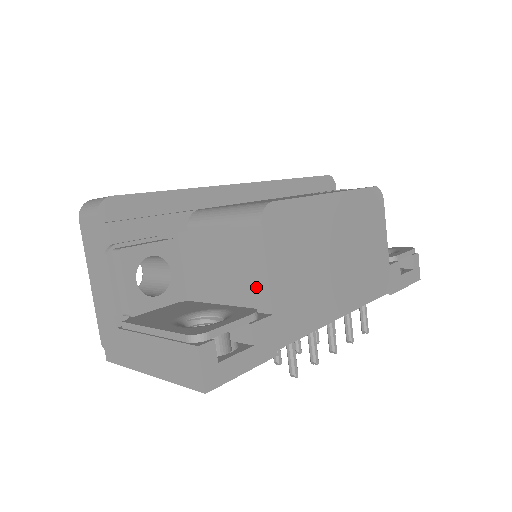
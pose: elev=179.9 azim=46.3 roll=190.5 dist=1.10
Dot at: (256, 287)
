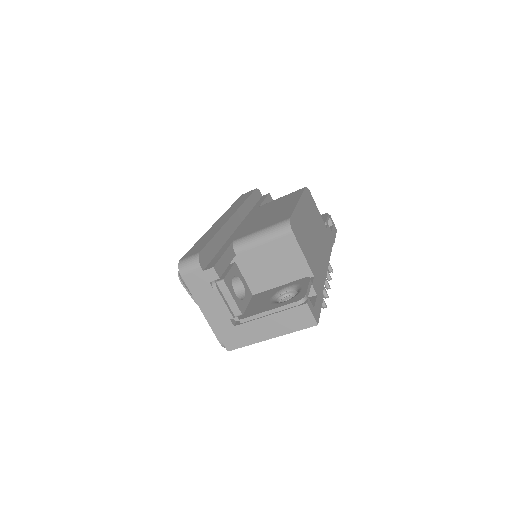
Dot at: (299, 267)
